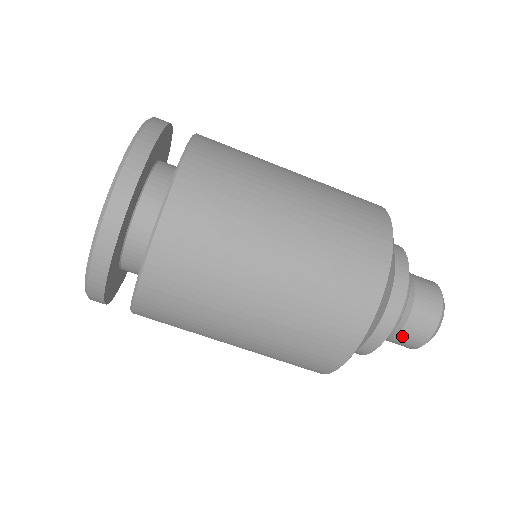
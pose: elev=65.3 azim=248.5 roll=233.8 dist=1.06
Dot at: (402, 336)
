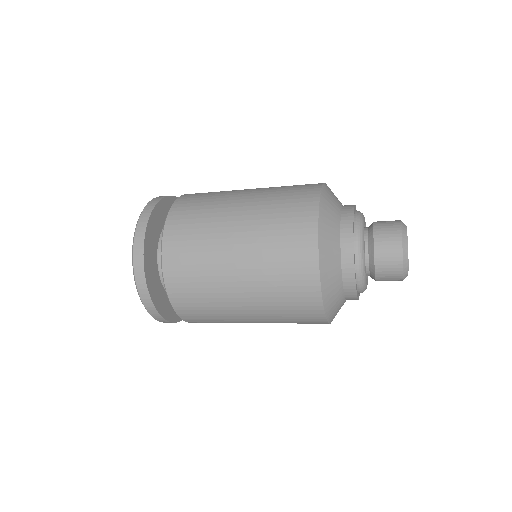
Dot at: occluded
